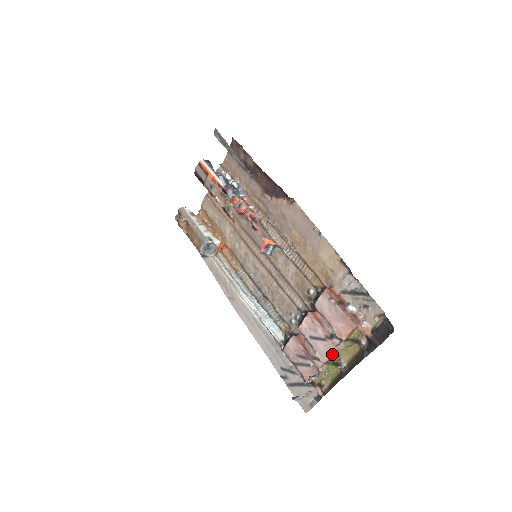
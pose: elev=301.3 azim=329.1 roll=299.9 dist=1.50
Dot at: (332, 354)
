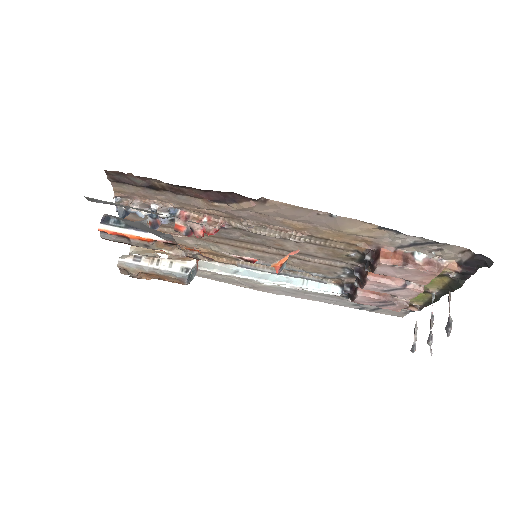
Dot at: occluded
